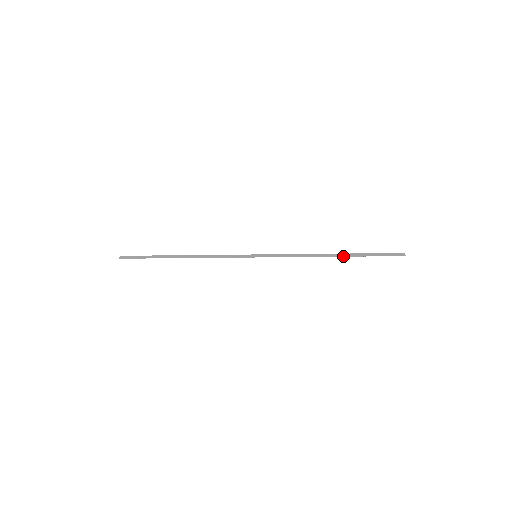
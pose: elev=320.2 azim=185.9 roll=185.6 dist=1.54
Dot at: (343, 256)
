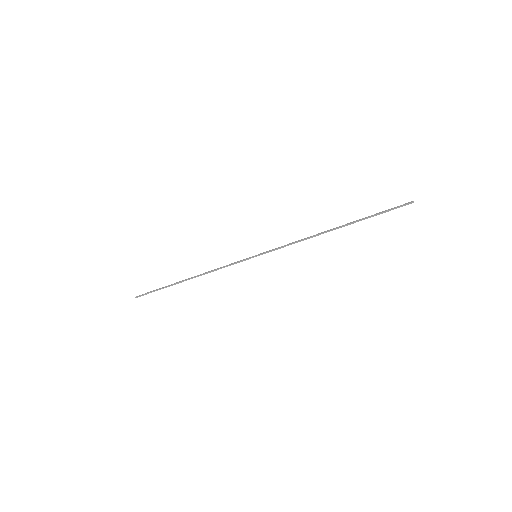
Dot at: (344, 226)
